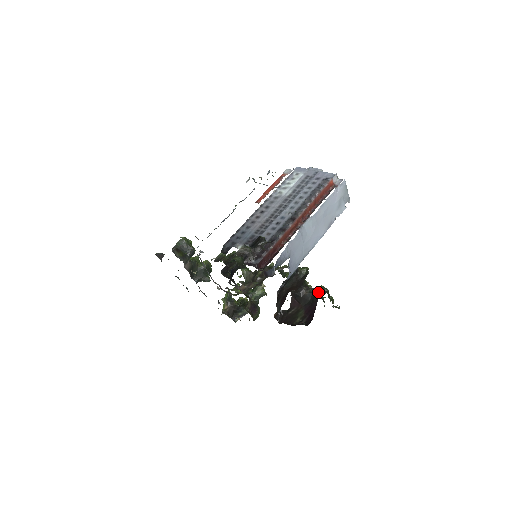
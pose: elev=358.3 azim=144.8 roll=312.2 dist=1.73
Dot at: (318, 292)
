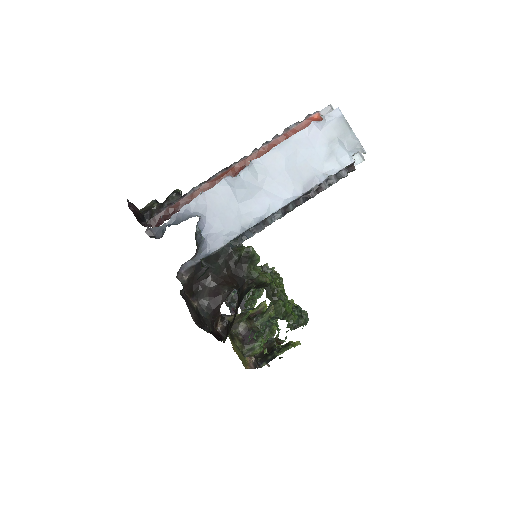
Dot at: (256, 286)
